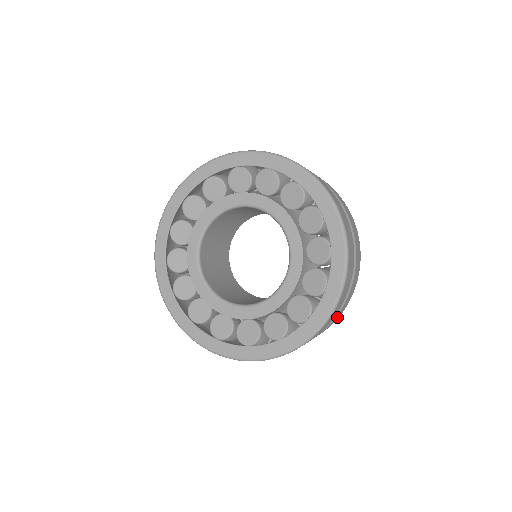
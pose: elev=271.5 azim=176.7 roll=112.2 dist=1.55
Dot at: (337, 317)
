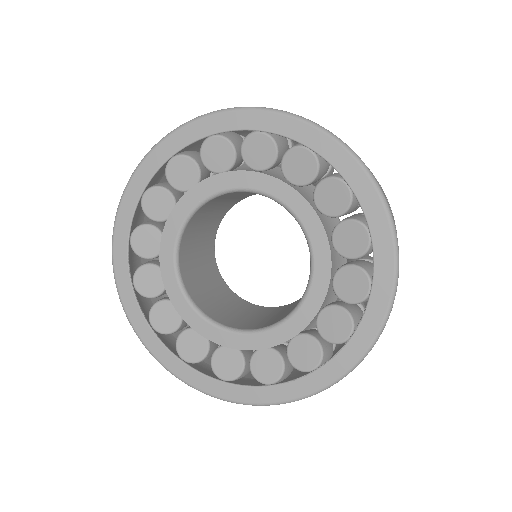
Dot at: occluded
